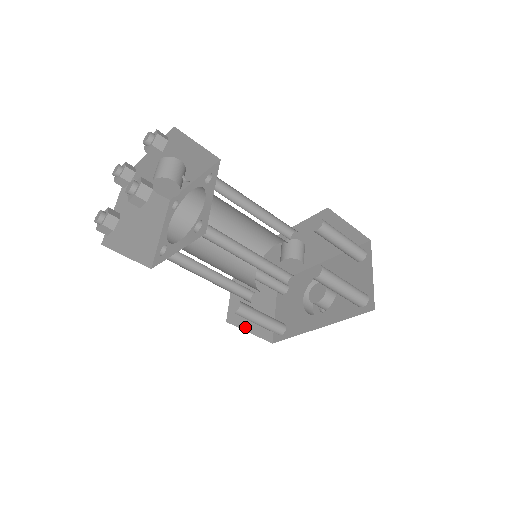
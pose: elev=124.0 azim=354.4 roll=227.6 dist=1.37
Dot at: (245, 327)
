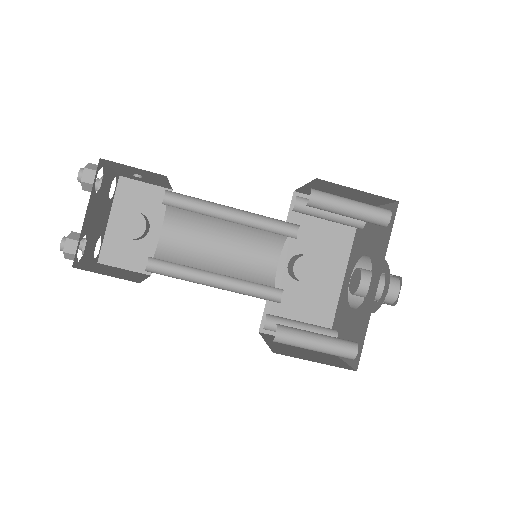
Dot at: (304, 359)
